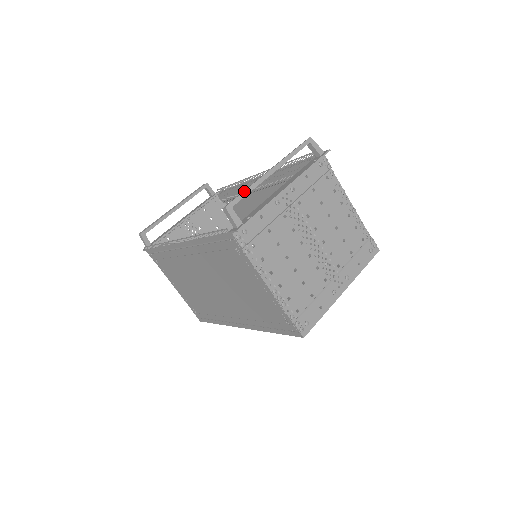
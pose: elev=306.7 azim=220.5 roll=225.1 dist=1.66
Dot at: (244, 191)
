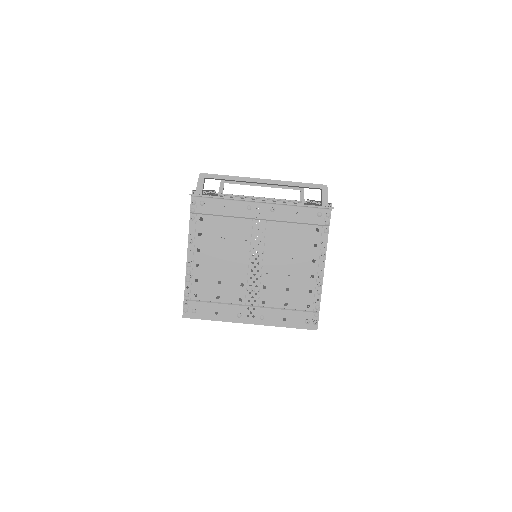
Dot at: (225, 175)
